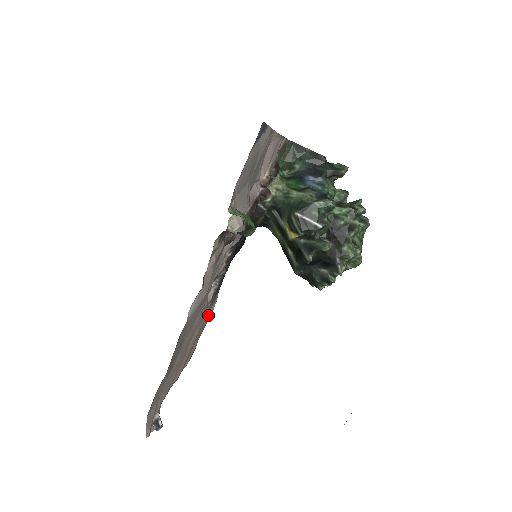
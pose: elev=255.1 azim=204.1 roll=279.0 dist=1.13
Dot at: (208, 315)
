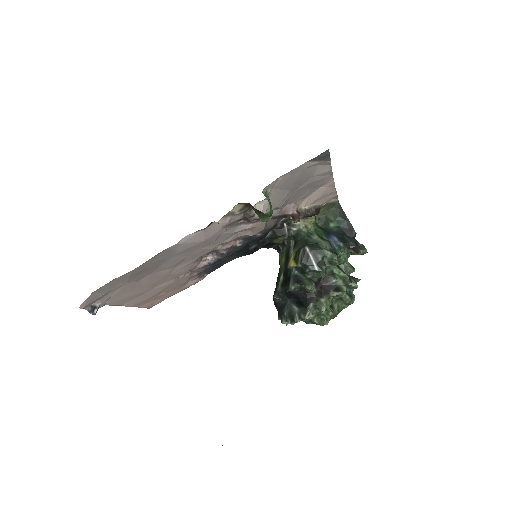
Dot at: (188, 283)
